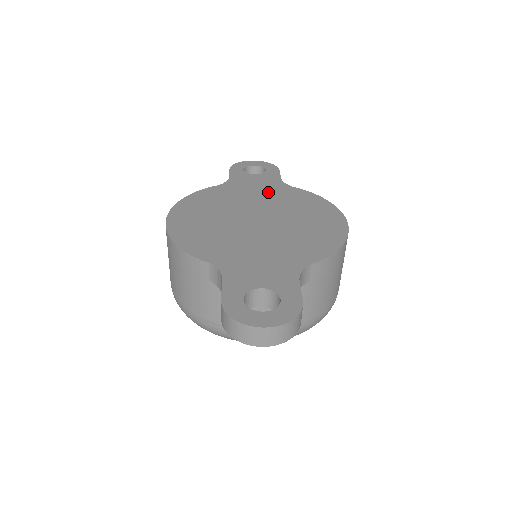
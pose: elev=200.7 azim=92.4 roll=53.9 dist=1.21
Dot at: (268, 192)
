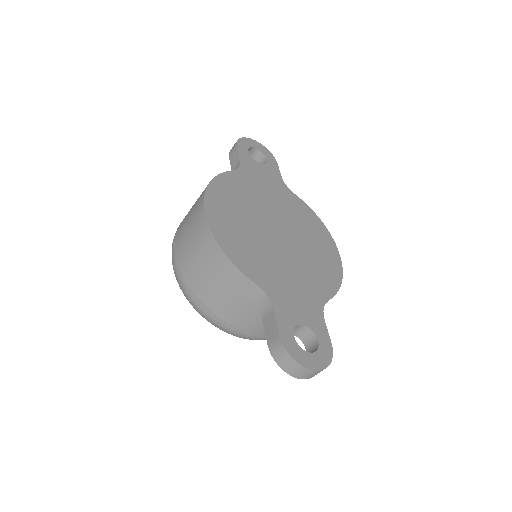
Dot at: (277, 195)
